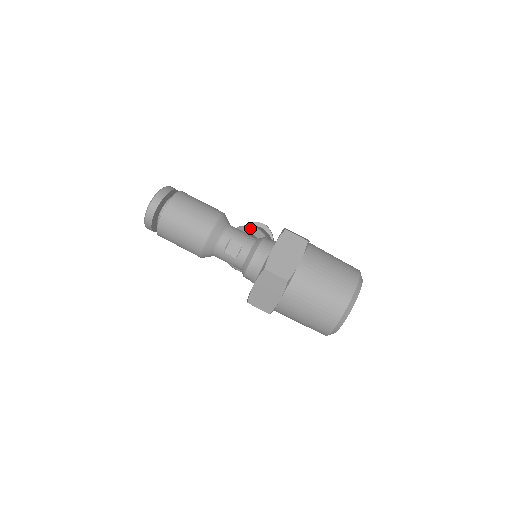
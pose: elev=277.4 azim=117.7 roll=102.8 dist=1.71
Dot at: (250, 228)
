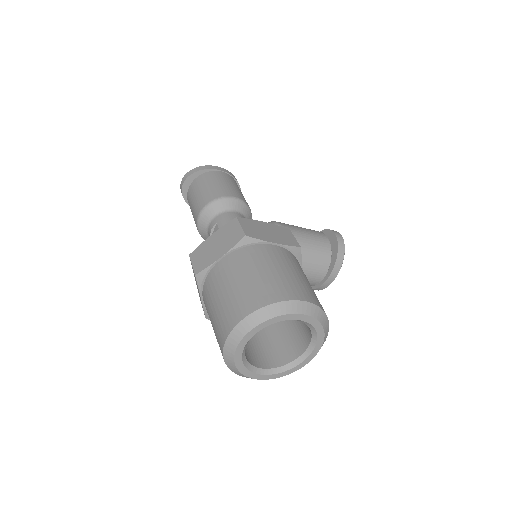
Dot at: occluded
